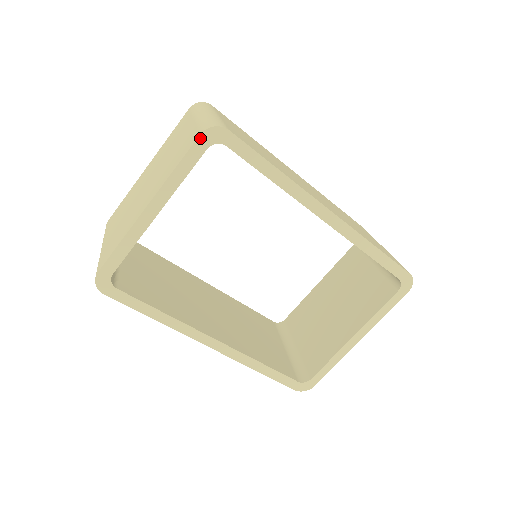
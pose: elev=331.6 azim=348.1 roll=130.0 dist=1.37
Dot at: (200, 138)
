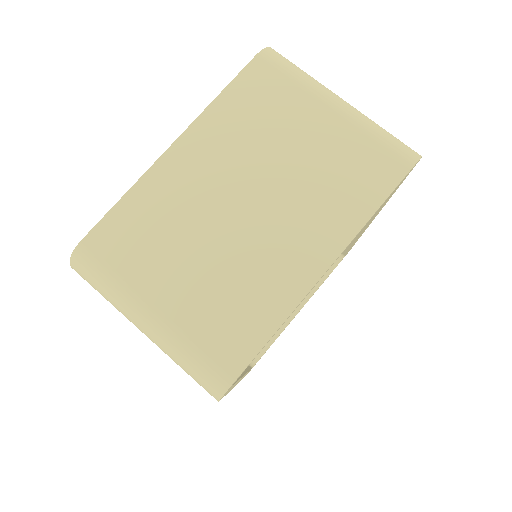
Dot at: (408, 172)
